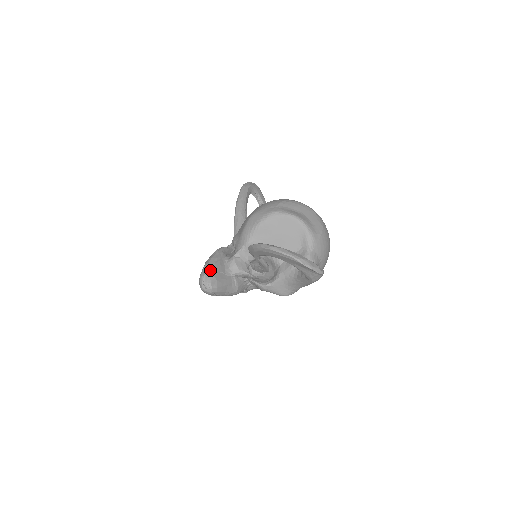
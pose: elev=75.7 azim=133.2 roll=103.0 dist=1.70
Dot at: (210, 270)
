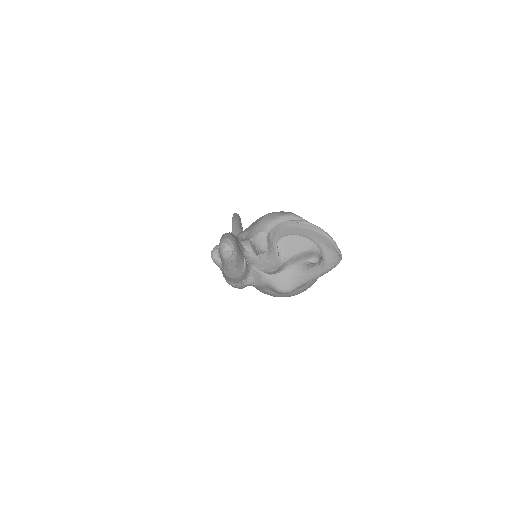
Dot at: (233, 237)
